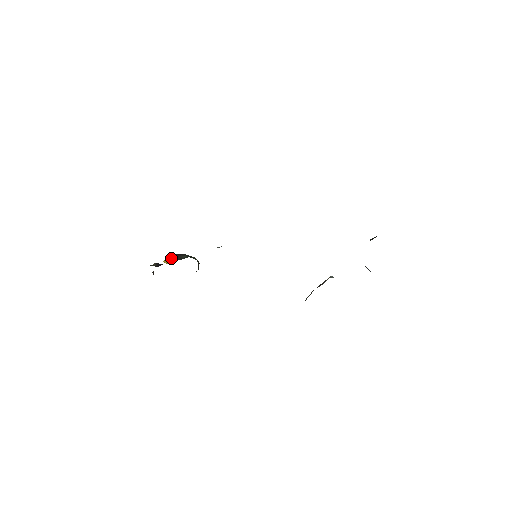
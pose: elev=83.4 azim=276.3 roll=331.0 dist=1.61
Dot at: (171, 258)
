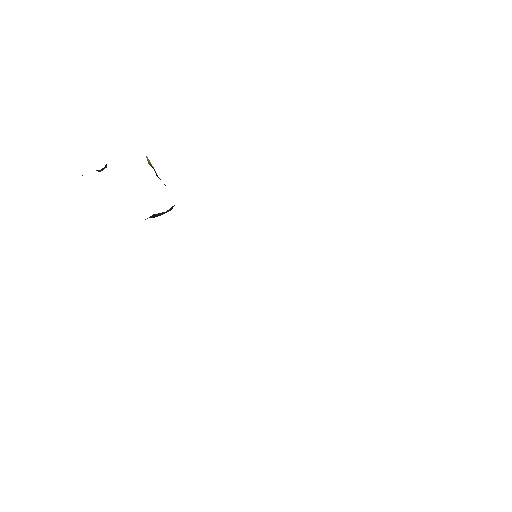
Dot at: (153, 167)
